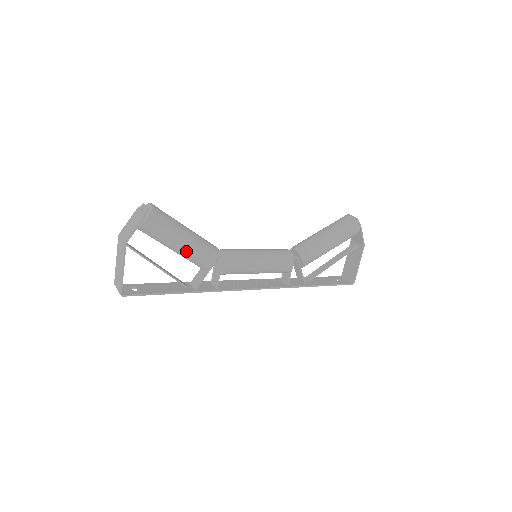
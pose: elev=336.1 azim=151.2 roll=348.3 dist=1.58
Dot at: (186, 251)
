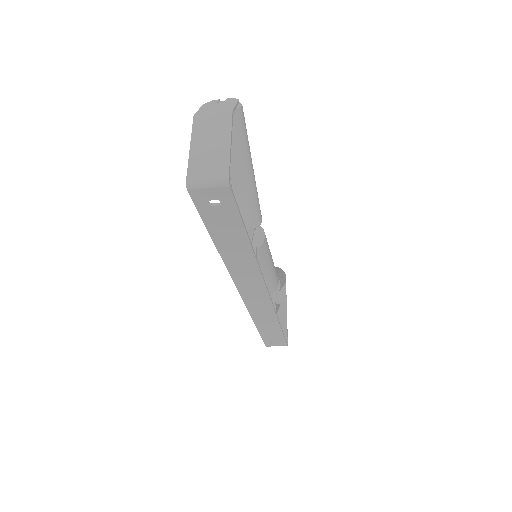
Dot at: (252, 182)
